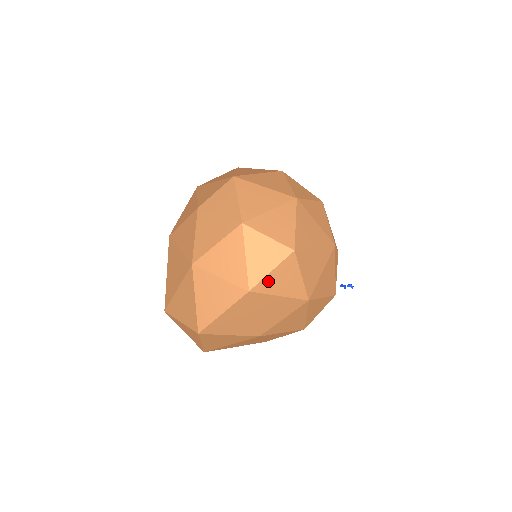
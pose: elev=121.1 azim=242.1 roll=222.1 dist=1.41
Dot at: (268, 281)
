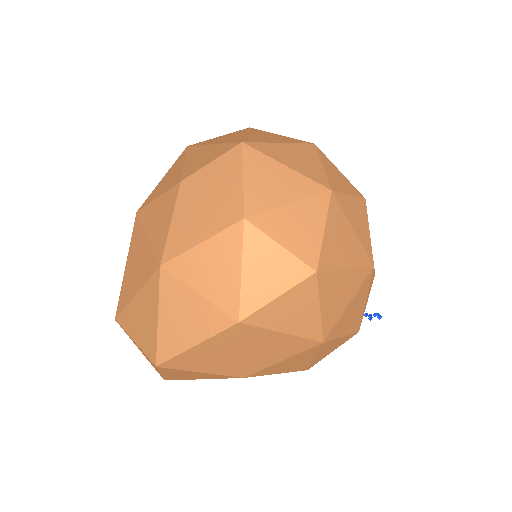
Dot at: (270, 311)
